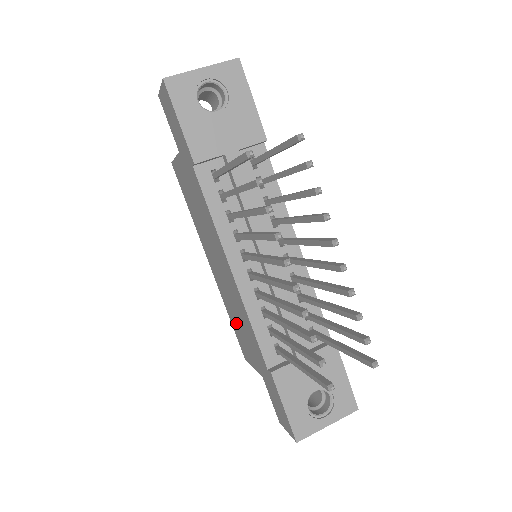
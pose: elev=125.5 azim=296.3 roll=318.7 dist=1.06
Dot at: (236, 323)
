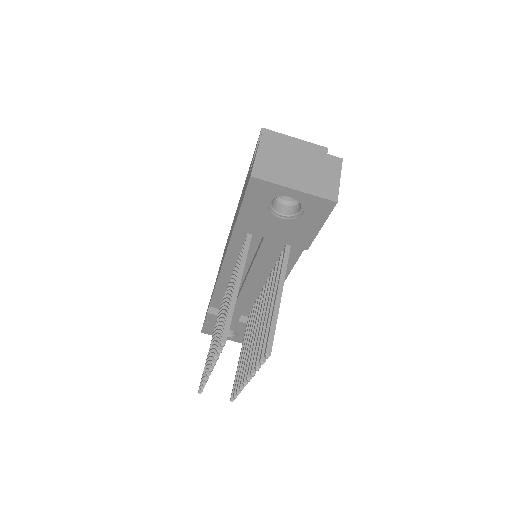
Dot at: (225, 247)
